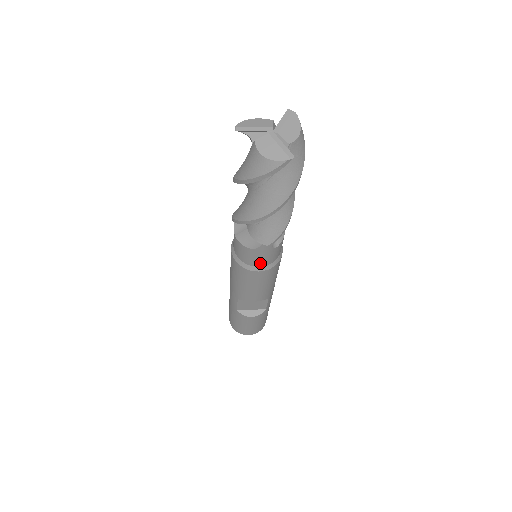
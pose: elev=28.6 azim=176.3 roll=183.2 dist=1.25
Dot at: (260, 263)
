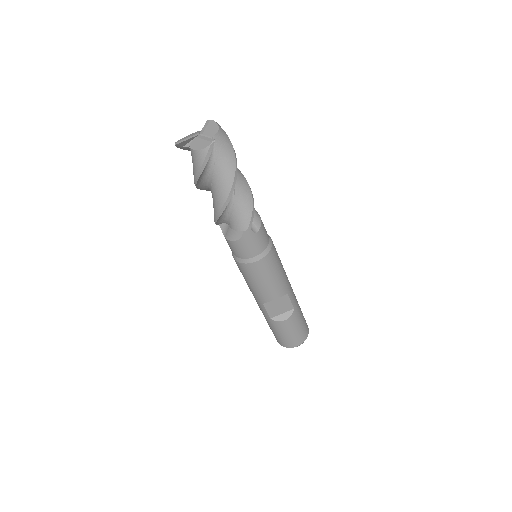
Dot at: (254, 252)
